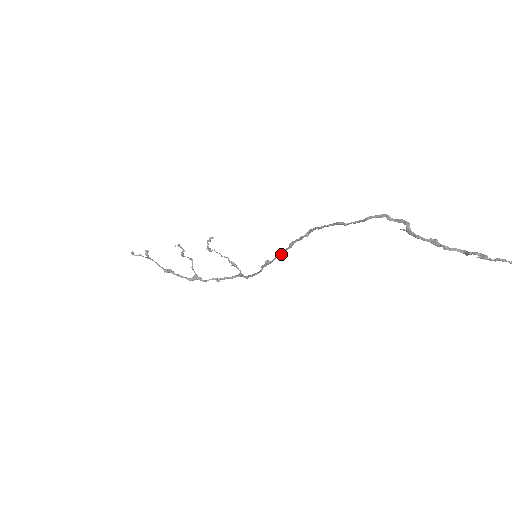
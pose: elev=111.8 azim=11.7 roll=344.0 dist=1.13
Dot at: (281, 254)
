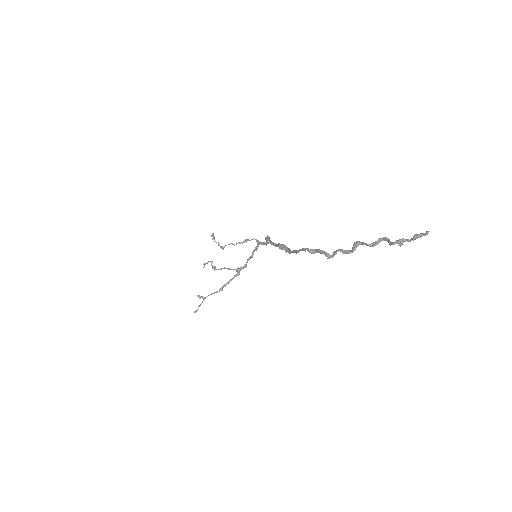
Dot at: occluded
